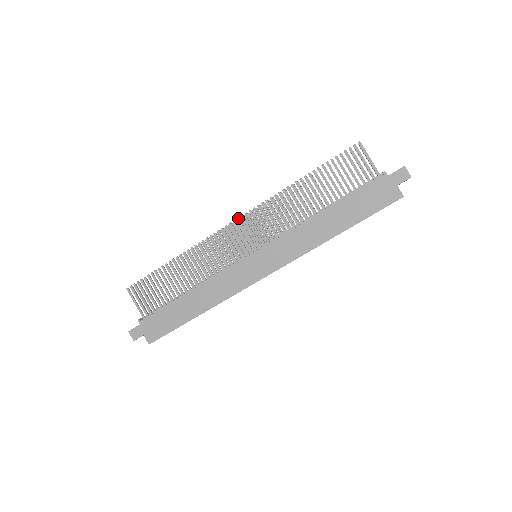
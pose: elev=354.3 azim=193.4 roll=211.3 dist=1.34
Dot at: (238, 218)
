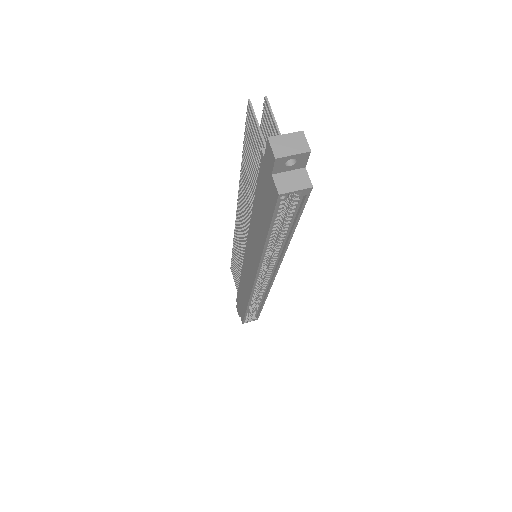
Dot at: (236, 210)
